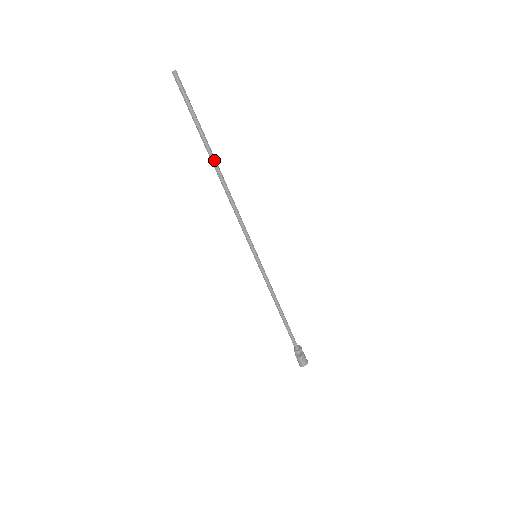
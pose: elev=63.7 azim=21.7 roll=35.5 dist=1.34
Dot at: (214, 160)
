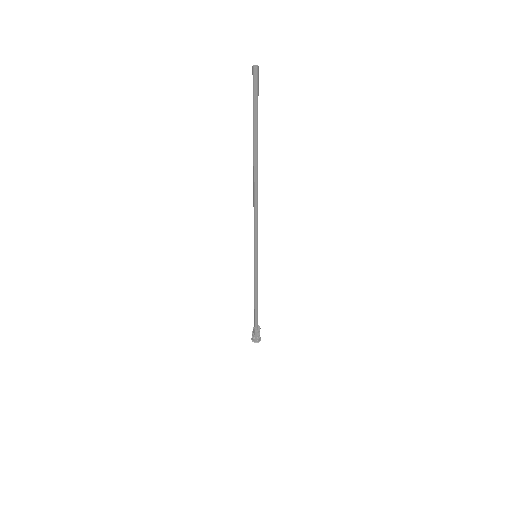
Dot at: occluded
